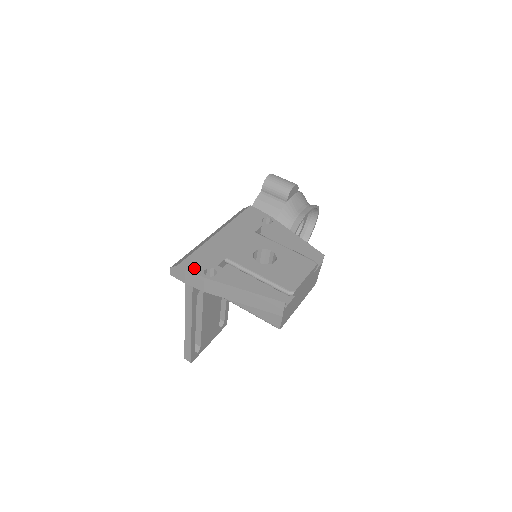
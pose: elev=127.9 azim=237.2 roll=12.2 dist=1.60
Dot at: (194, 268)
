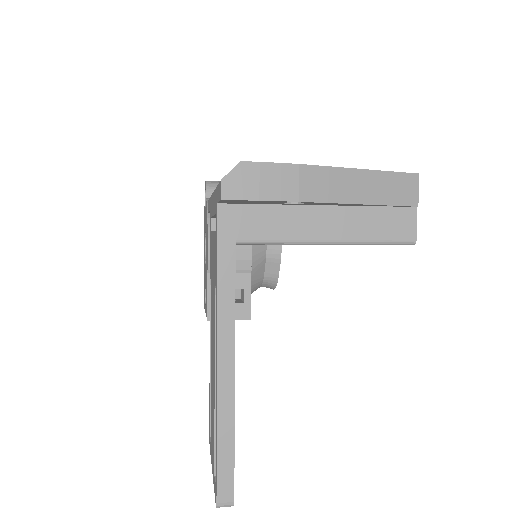
Dot at: (267, 164)
